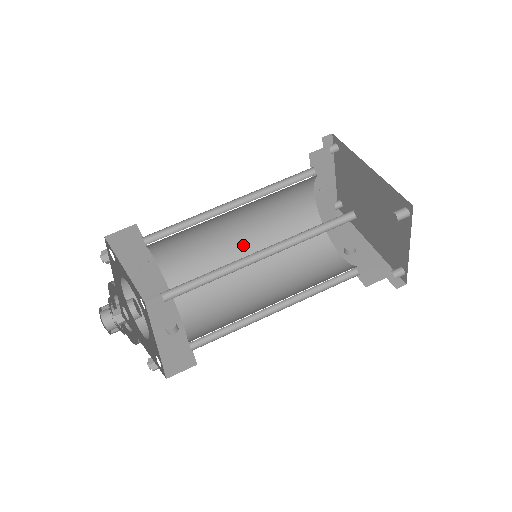
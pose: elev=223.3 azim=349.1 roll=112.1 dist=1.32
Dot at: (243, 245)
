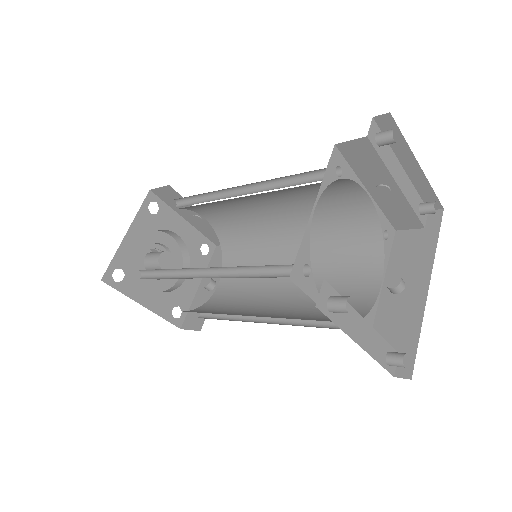
Dot at: (285, 227)
